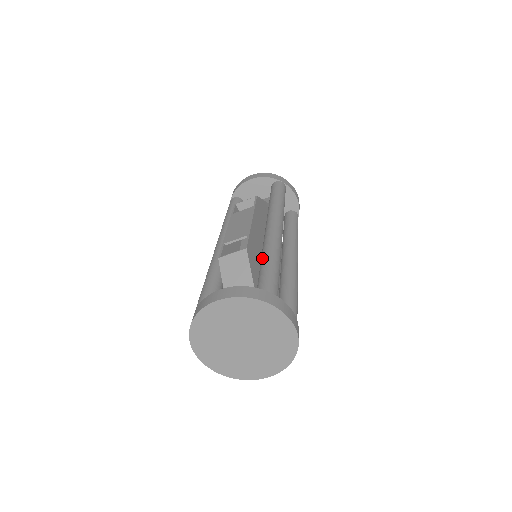
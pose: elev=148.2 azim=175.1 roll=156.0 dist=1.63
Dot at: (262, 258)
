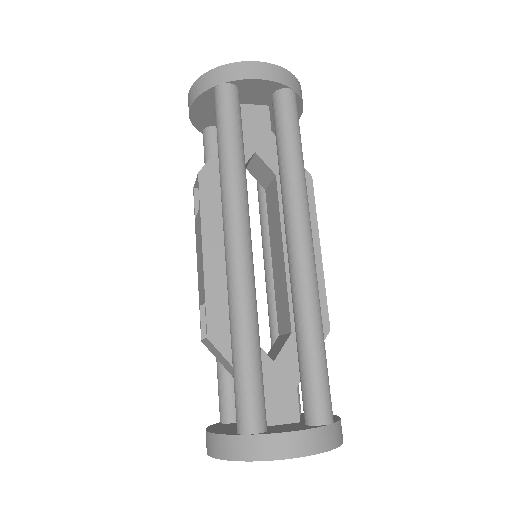
Dot at: (231, 339)
